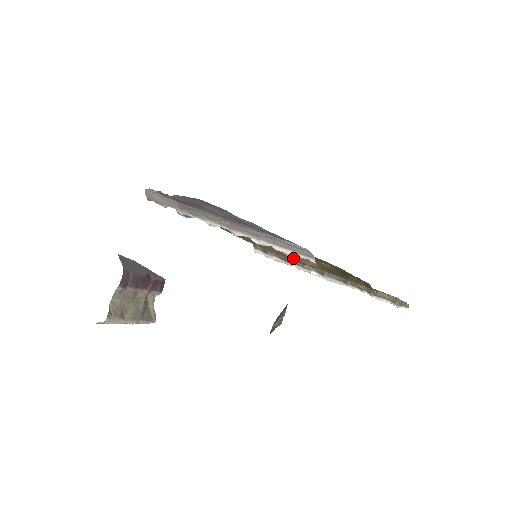
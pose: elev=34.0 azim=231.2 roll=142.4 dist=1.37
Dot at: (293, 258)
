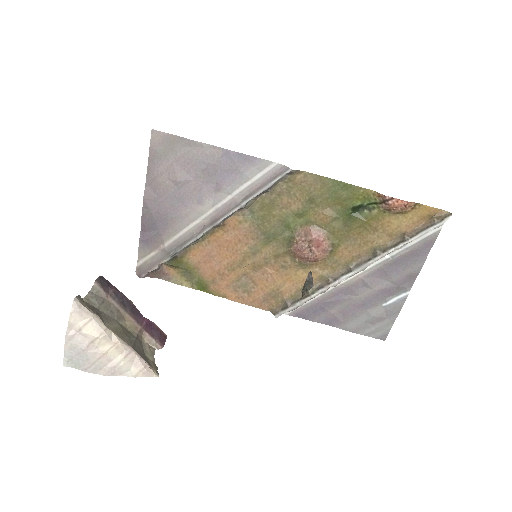
Dot at: (298, 248)
